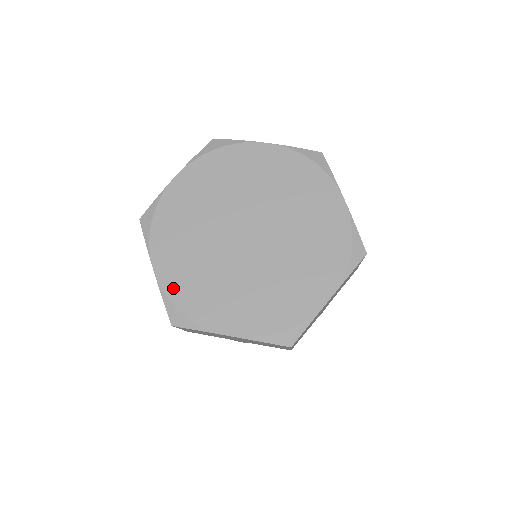
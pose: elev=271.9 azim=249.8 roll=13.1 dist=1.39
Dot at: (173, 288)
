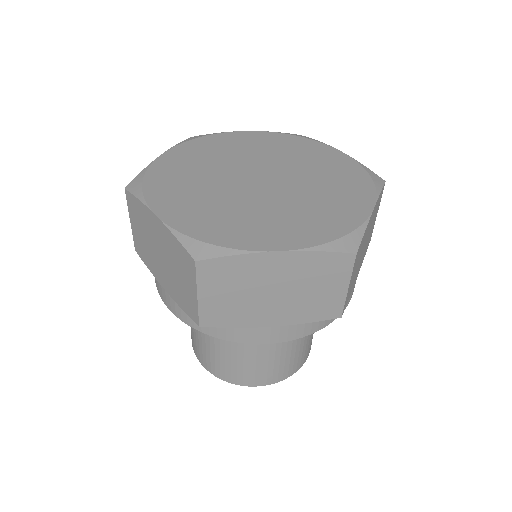
Dot at: (159, 169)
